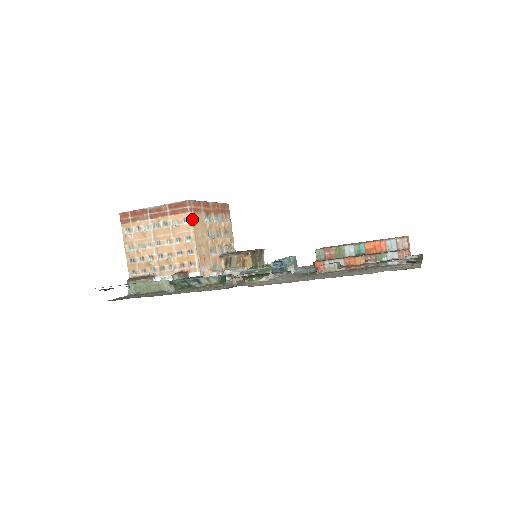
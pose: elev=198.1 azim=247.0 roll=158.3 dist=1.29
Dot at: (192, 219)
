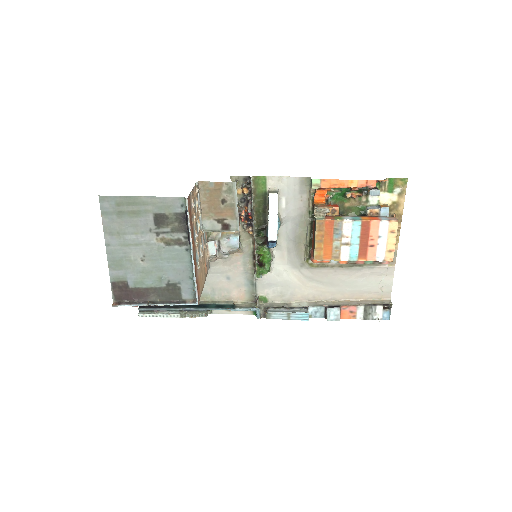
Dot at: occluded
